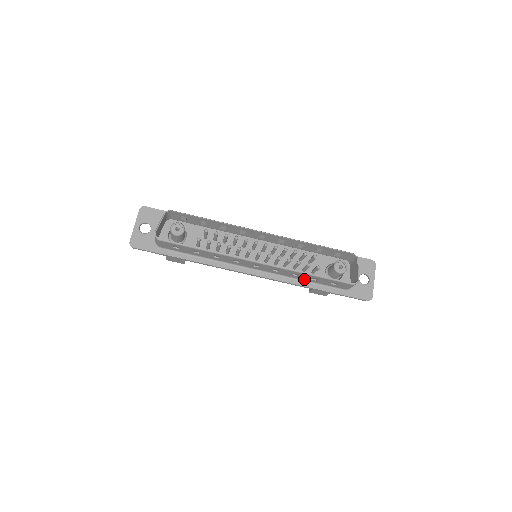
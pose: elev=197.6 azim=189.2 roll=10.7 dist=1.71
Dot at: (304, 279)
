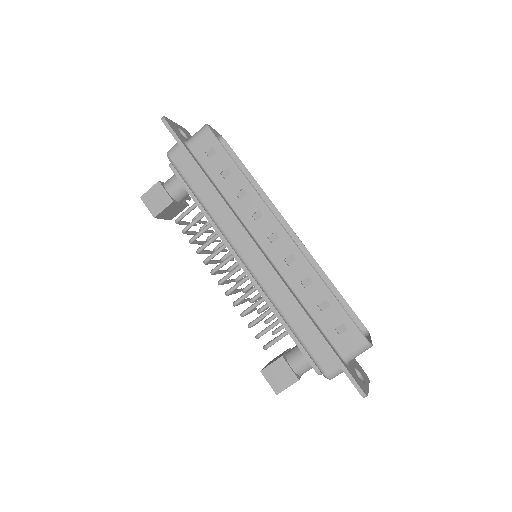
Dot at: (307, 302)
